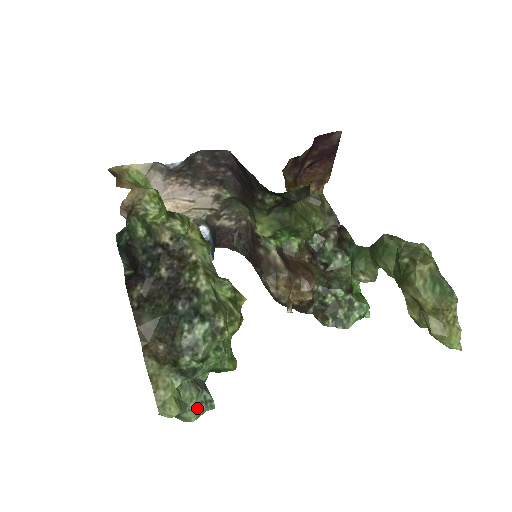
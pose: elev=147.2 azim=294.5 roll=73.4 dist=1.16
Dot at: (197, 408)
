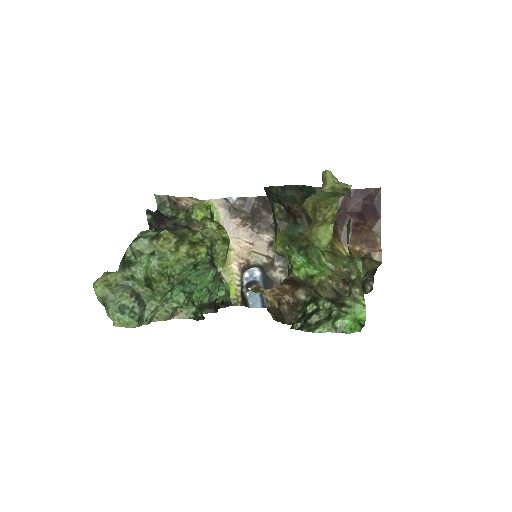
Dot at: (120, 306)
